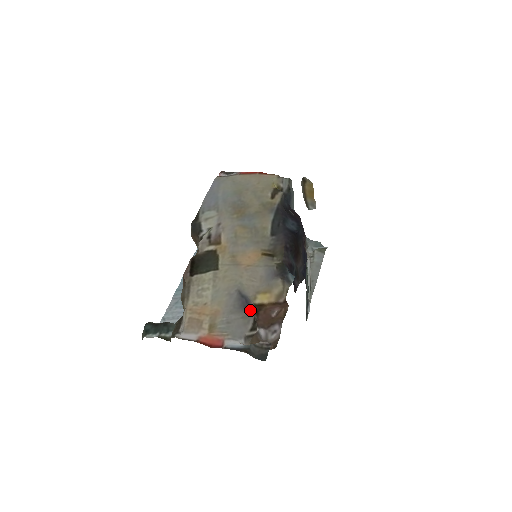
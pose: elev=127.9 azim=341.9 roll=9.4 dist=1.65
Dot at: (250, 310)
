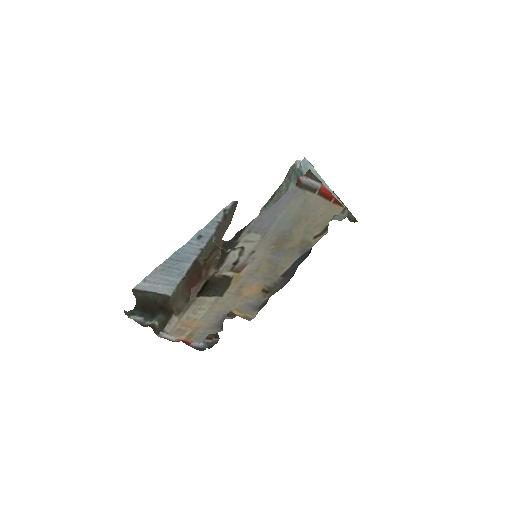
Dot at: occluded
